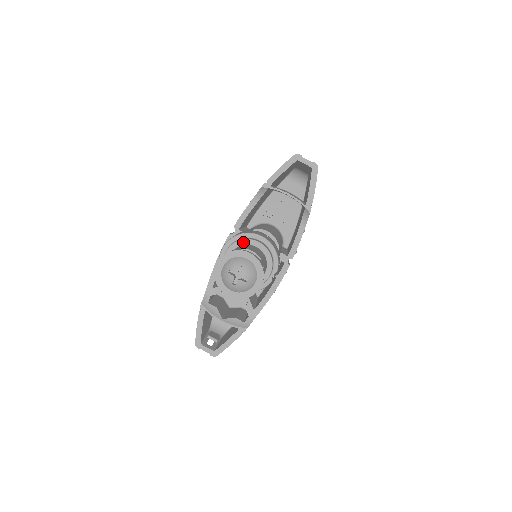
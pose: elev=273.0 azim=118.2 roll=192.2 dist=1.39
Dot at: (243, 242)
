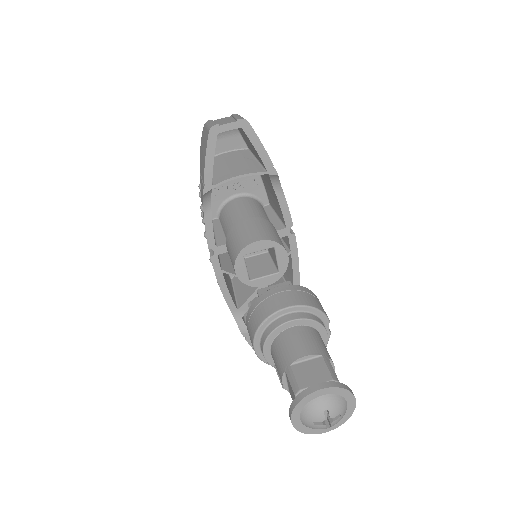
Dot at: (274, 334)
